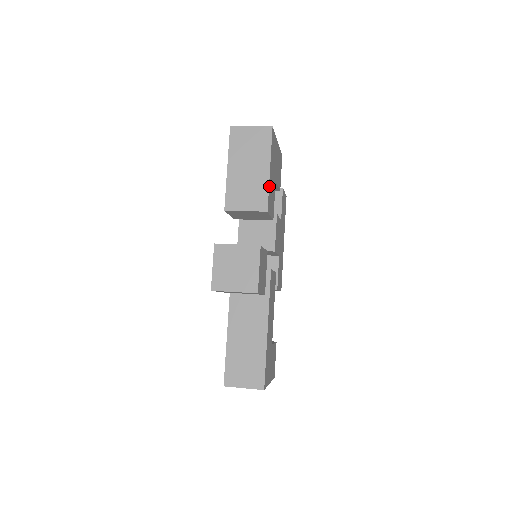
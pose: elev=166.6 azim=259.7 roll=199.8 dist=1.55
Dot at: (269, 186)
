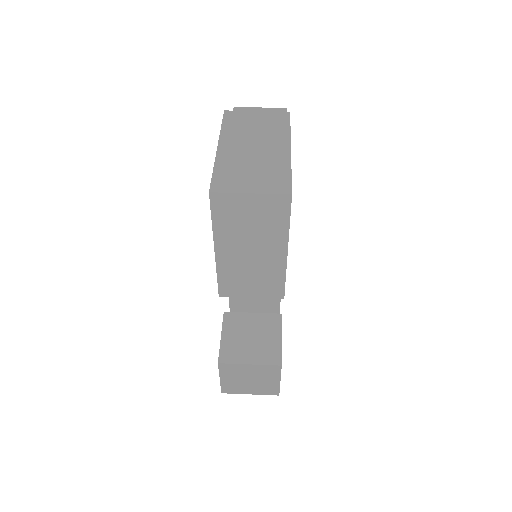
Dot at: (285, 269)
